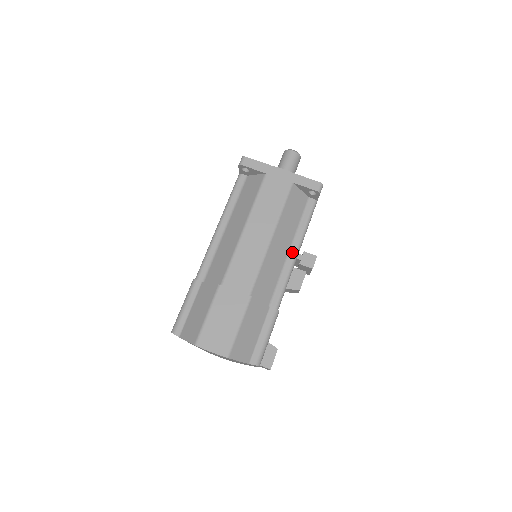
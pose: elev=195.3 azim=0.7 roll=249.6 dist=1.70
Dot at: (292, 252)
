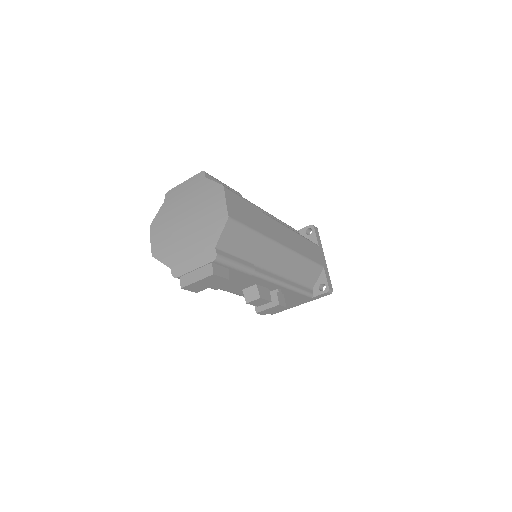
Dot at: (285, 280)
